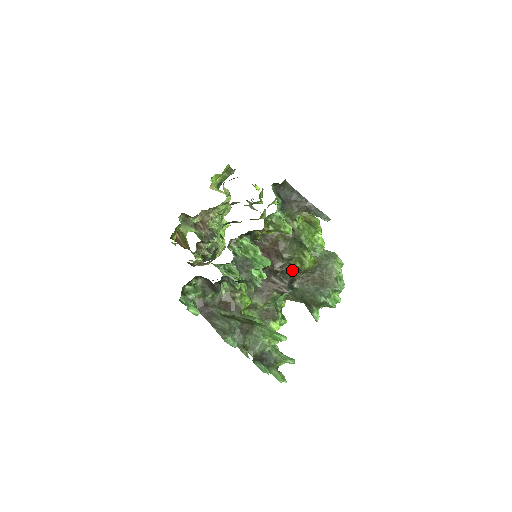
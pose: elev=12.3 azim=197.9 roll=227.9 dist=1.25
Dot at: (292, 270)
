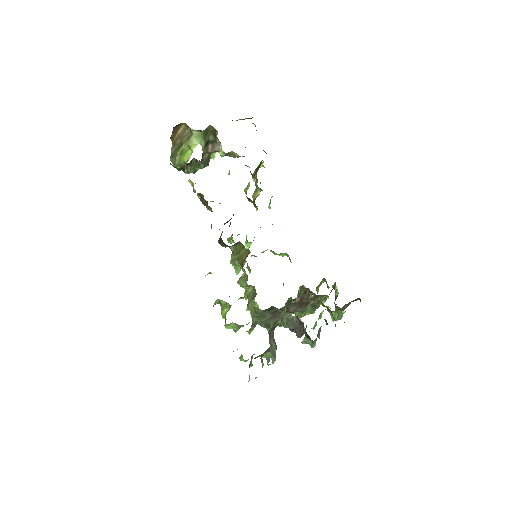
Dot at: occluded
